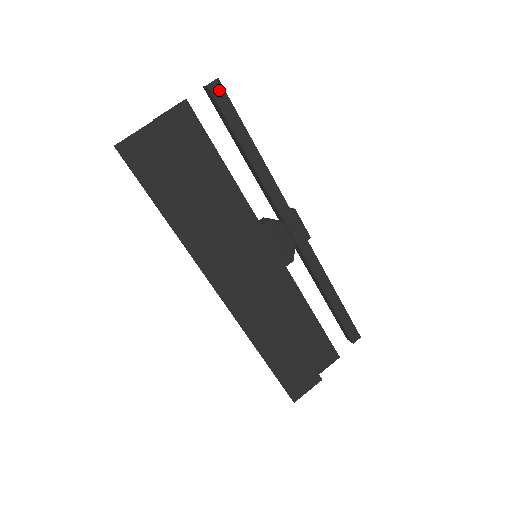
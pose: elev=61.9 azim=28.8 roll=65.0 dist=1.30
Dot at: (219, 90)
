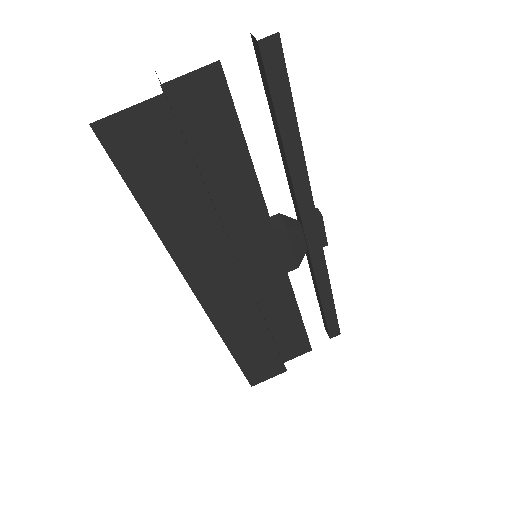
Dot at: (274, 51)
